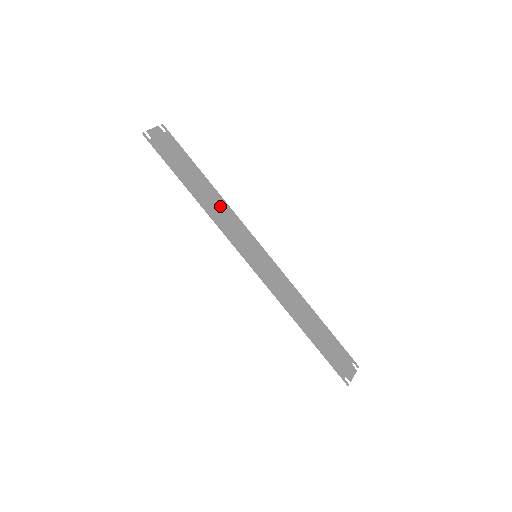
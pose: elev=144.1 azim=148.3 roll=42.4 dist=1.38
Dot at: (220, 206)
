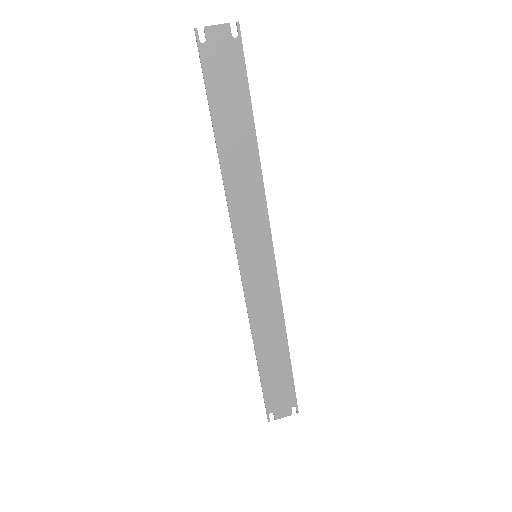
Dot at: (249, 177)
